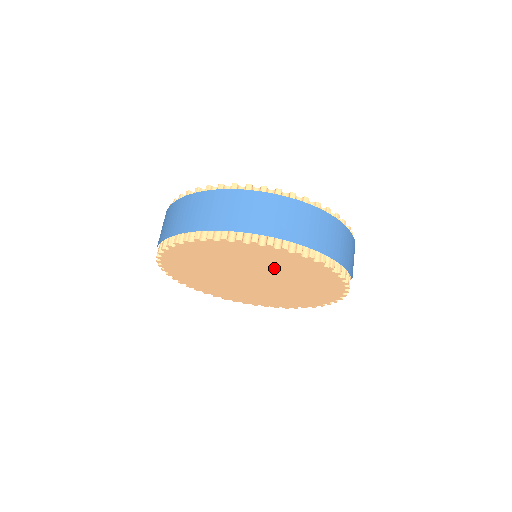
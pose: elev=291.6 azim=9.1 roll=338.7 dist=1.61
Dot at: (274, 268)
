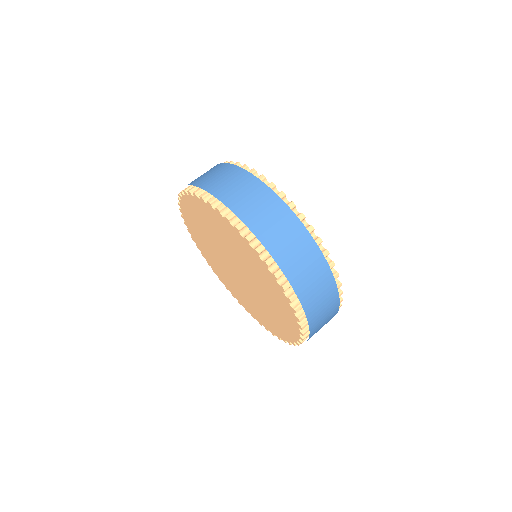
Dot at: (261, 285)
